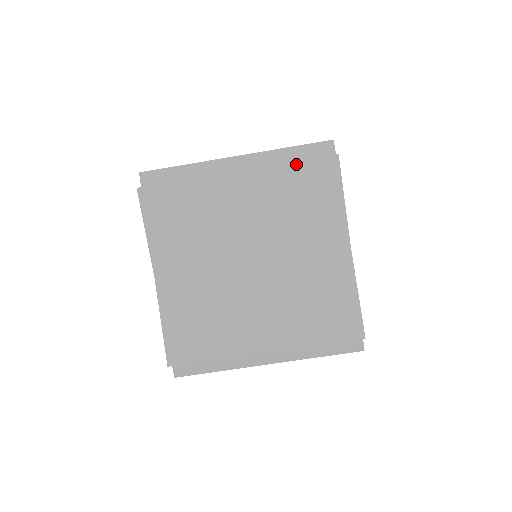
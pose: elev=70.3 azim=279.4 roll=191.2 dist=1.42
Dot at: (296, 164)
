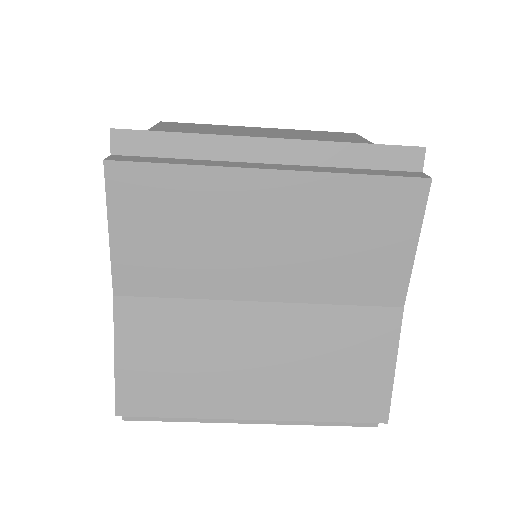
Dot at: (365, 179)
